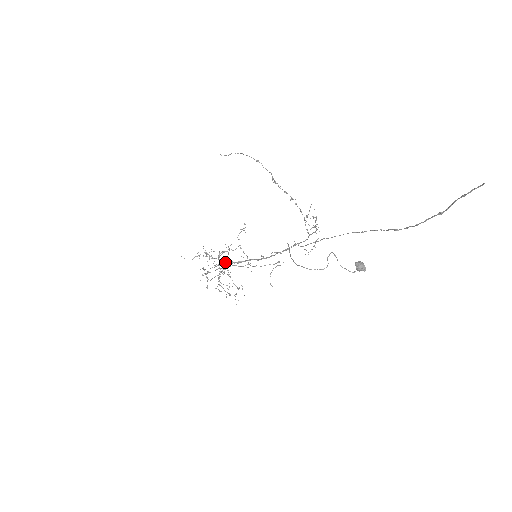
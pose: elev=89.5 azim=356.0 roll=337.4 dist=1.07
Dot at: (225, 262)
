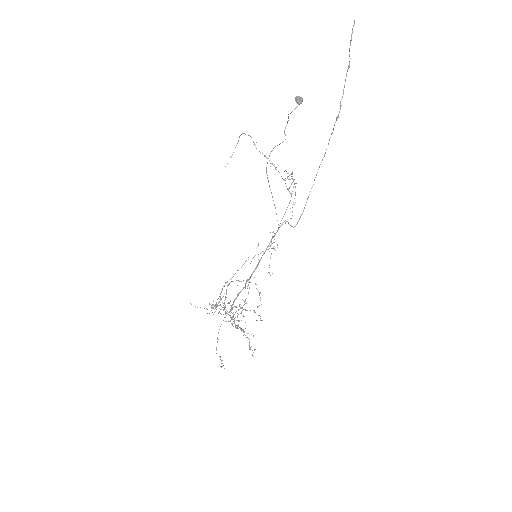
Dot at: (234, 299)
